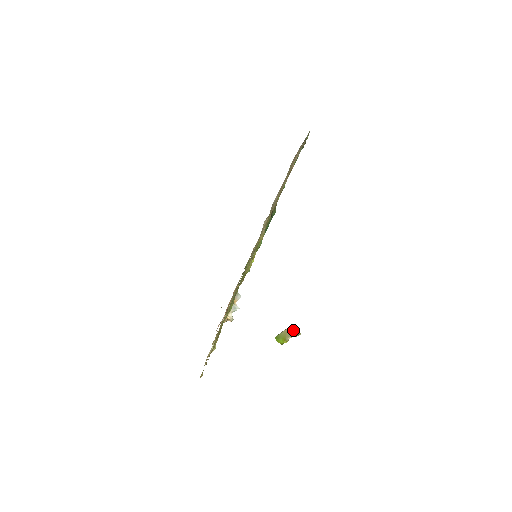
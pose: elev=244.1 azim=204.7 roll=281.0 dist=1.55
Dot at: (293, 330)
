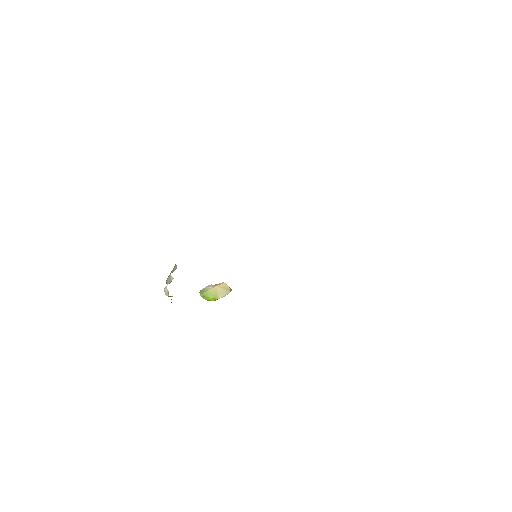
Dot at: (226, 289)
